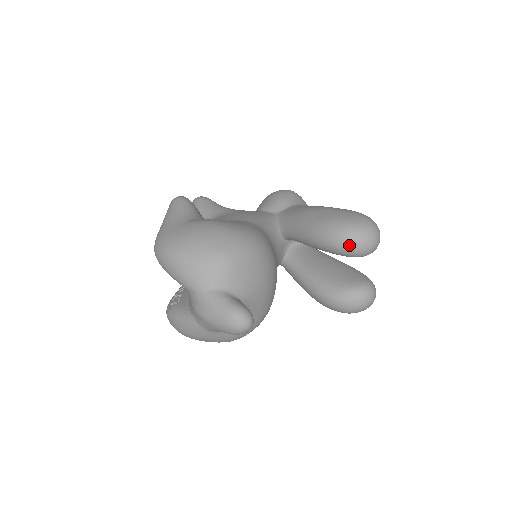
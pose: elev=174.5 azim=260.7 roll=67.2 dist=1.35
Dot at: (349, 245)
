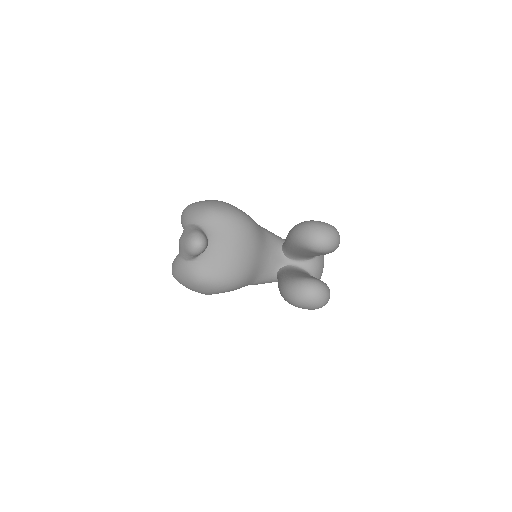
Dot at: (304, 233)
